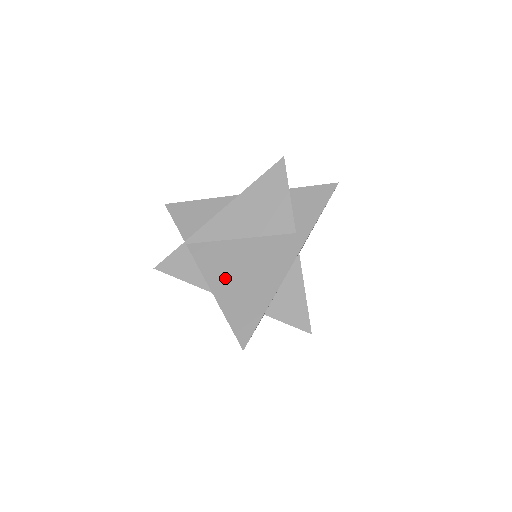
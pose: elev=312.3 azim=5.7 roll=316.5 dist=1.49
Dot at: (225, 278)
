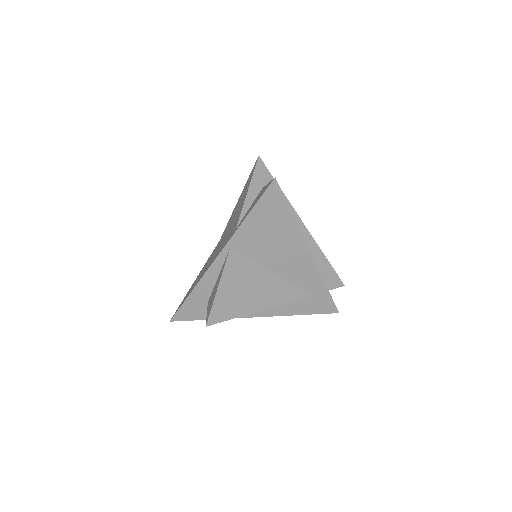
Dot at: (205, 265)
